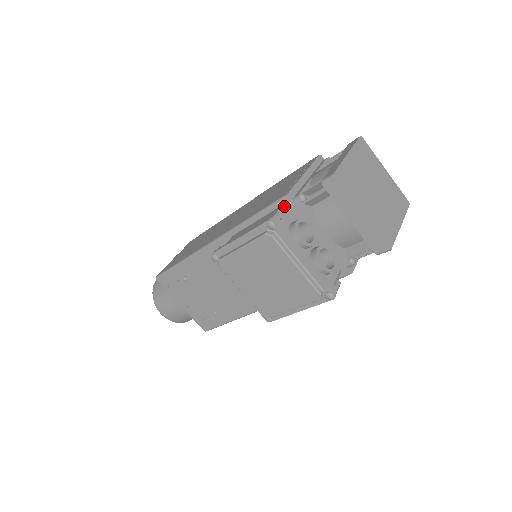
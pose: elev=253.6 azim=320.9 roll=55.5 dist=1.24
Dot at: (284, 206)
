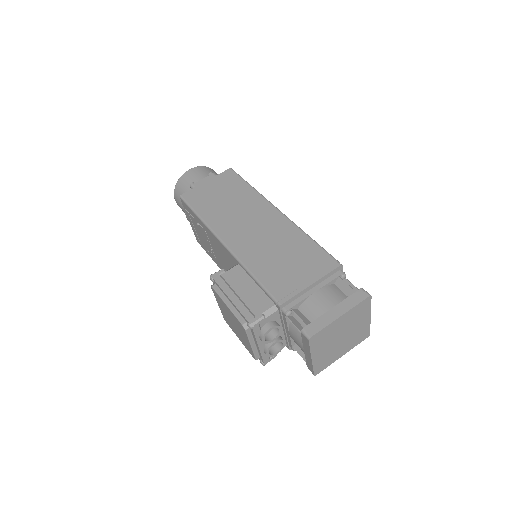
Dot at: (273, 307)
